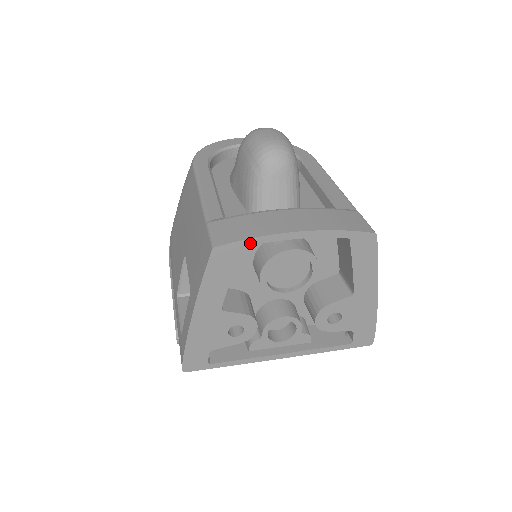
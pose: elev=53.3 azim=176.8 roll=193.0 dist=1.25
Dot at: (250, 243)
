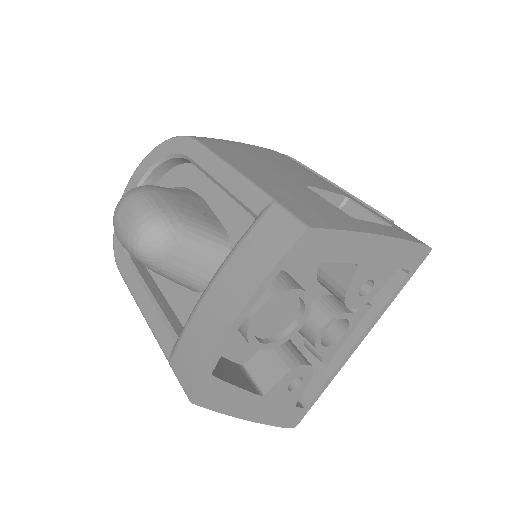
Dot at: (211, 368)
